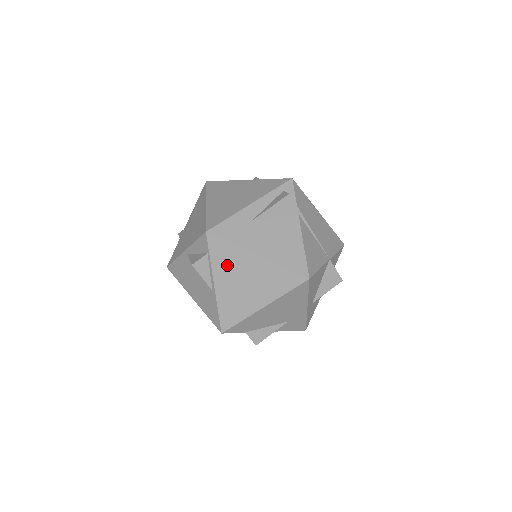
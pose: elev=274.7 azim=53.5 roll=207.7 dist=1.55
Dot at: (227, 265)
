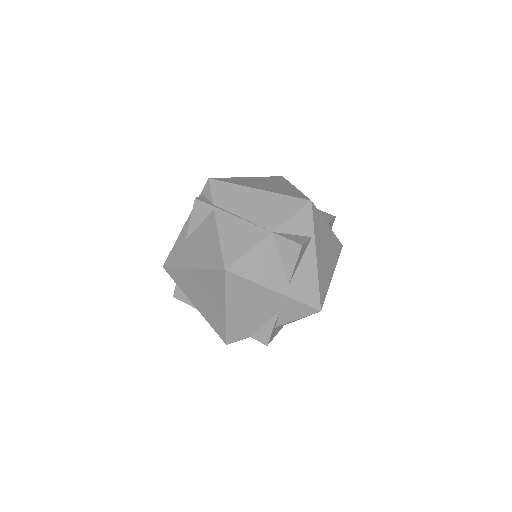
Dot at: (187, 286)
